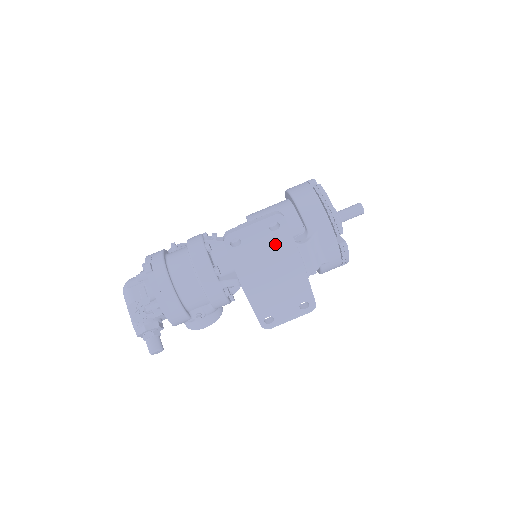
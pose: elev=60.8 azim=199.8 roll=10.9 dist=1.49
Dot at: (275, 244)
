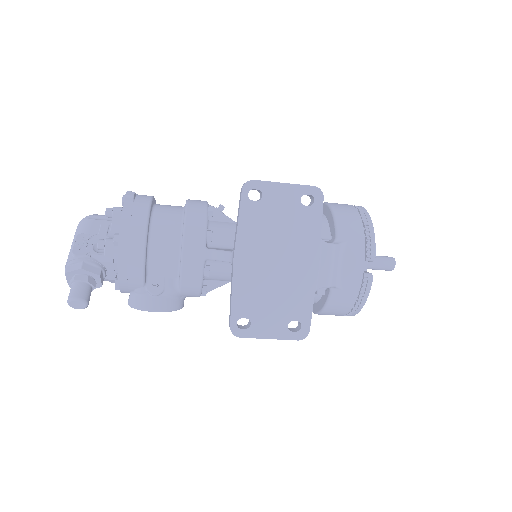
Dot at: (298, 223)
